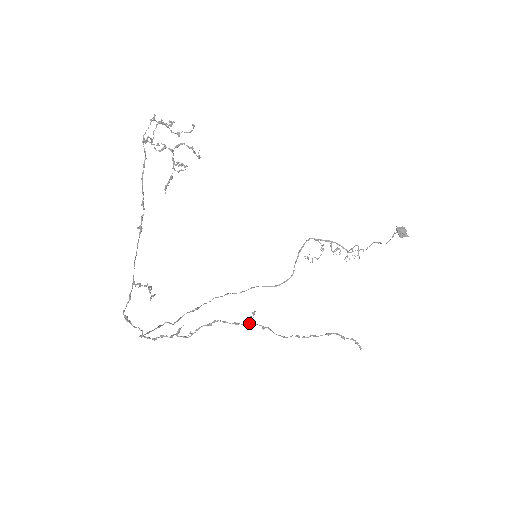
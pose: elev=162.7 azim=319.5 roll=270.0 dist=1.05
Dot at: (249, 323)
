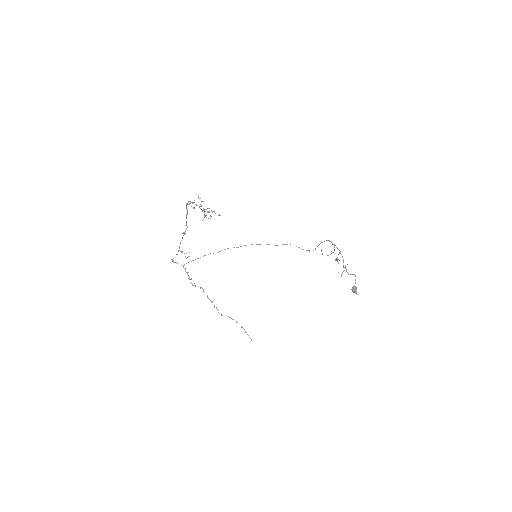
Dot at: (211, 301)
